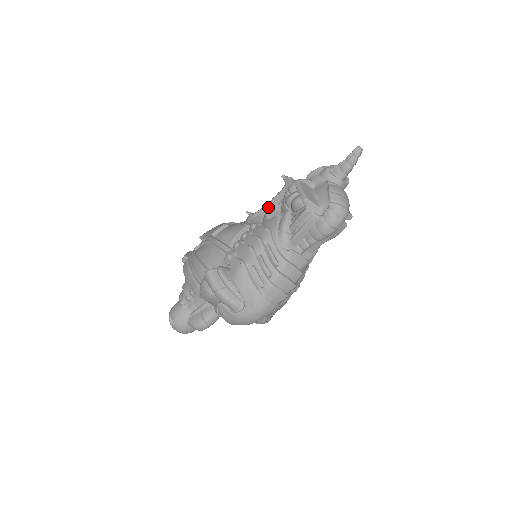
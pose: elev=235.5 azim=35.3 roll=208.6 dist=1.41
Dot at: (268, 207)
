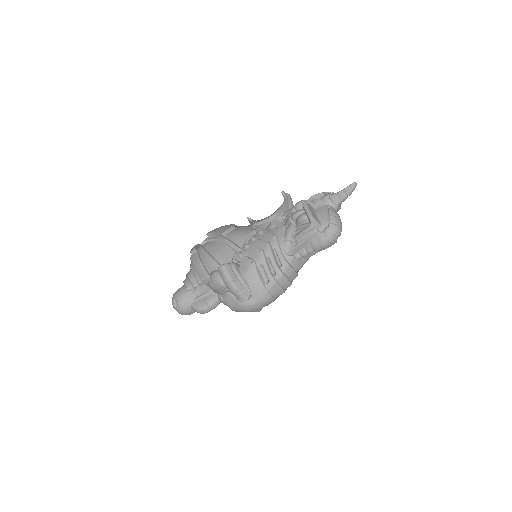
Dot at: (273, 218)
